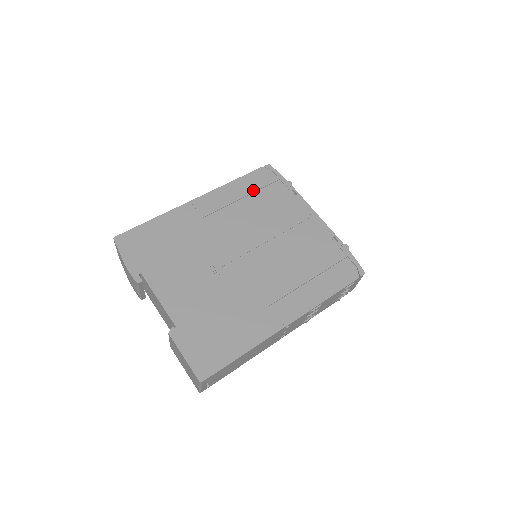
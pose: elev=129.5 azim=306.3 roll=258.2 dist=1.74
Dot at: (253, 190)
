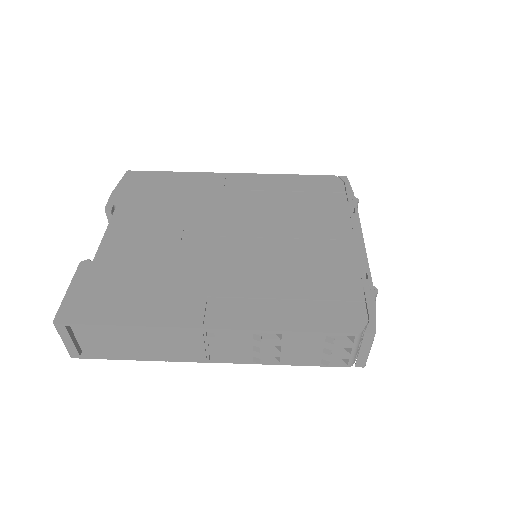
Dot at: (304, 189)
